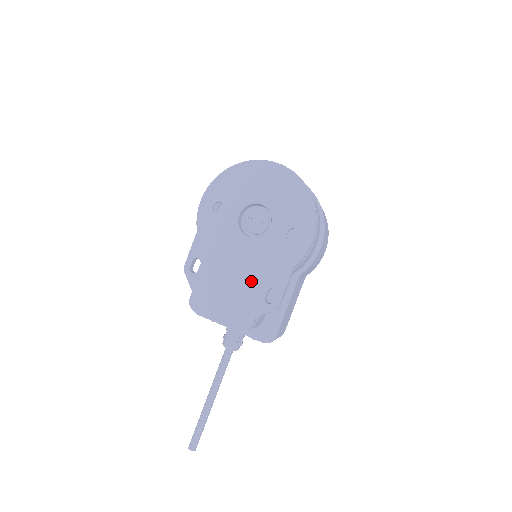
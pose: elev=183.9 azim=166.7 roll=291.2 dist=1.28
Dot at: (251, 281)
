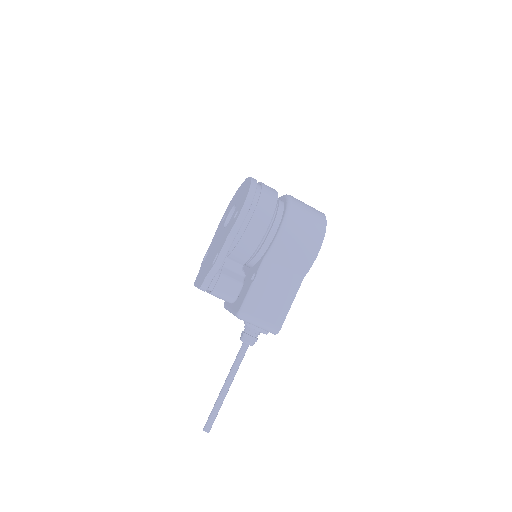
Dot at: (214, 254)
